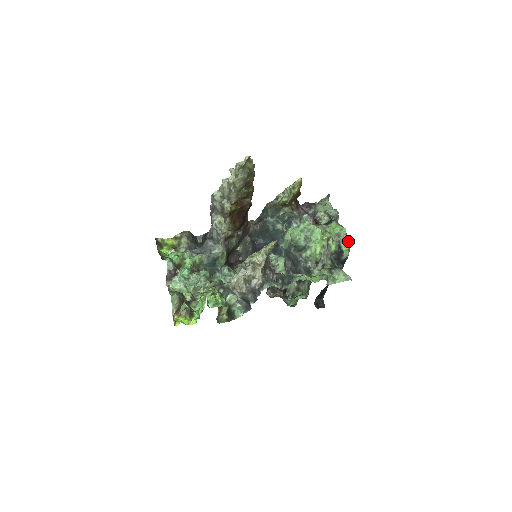
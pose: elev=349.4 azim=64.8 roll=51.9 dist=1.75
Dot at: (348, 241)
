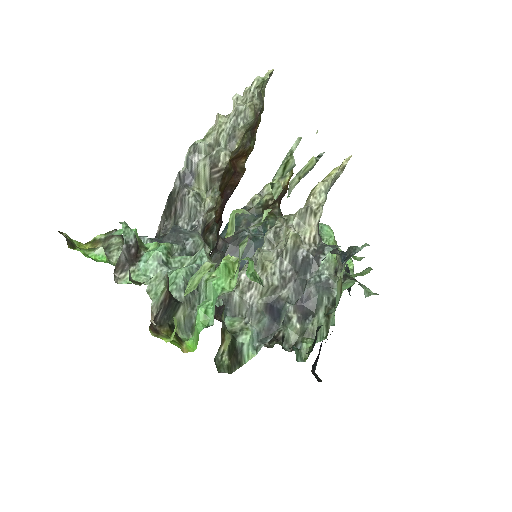
Dot at: (350, 258)
